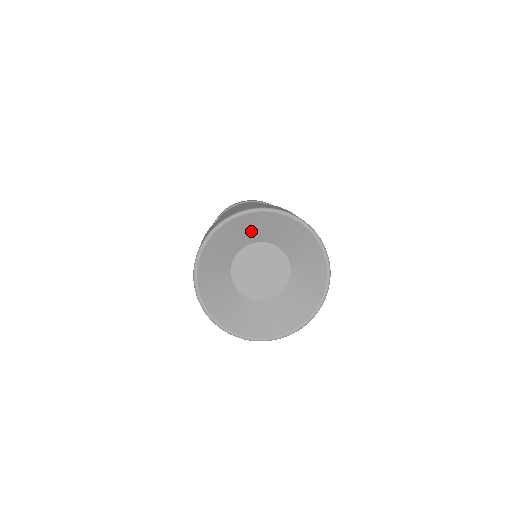
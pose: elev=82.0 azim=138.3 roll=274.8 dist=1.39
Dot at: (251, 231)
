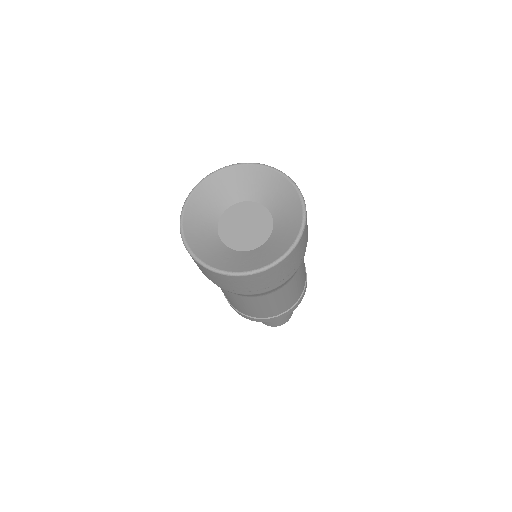
Dot at: (252, 186)
